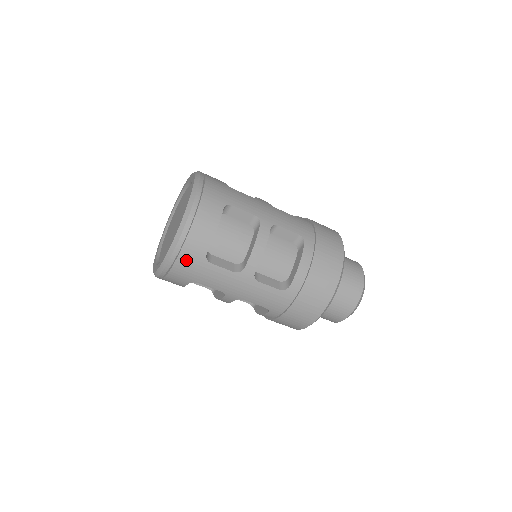
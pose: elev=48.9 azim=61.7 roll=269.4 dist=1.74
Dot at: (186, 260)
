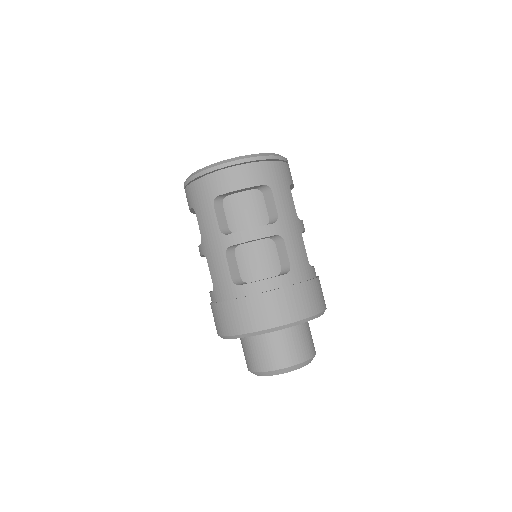
Dot at: (282, 169)
